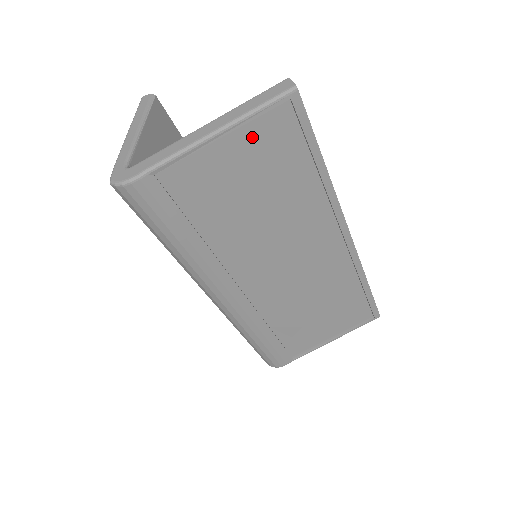
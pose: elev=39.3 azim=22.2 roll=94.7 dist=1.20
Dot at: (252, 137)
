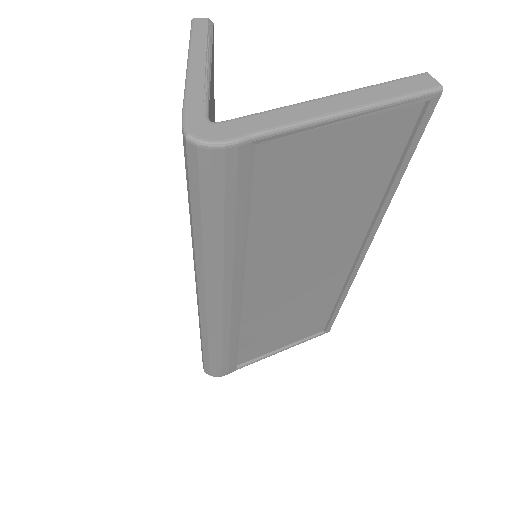
Dot at: (369, 130)
